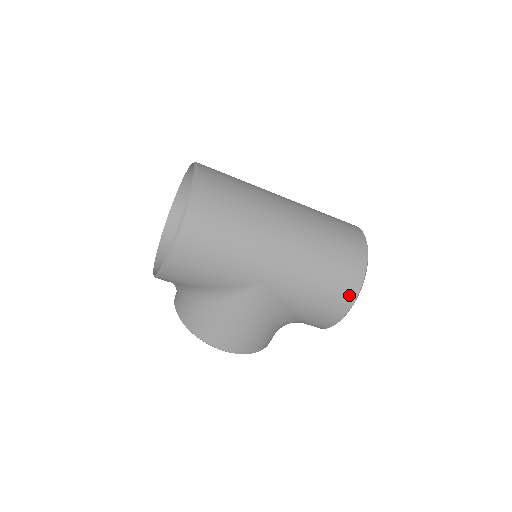
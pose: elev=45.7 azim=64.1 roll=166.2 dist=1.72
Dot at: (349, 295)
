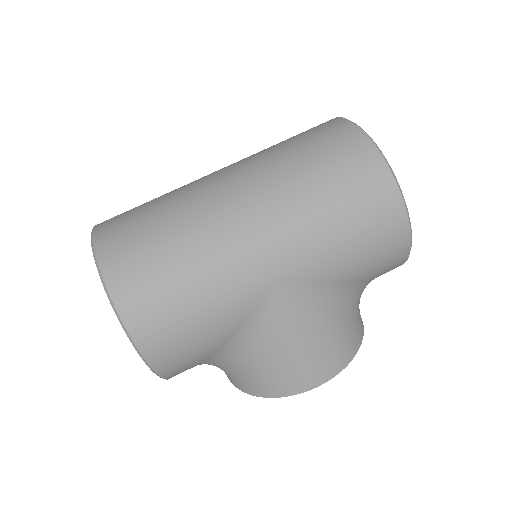
Dot at: (389, 202)
